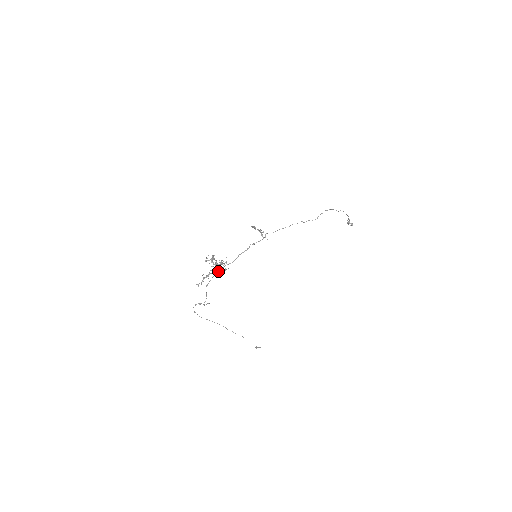
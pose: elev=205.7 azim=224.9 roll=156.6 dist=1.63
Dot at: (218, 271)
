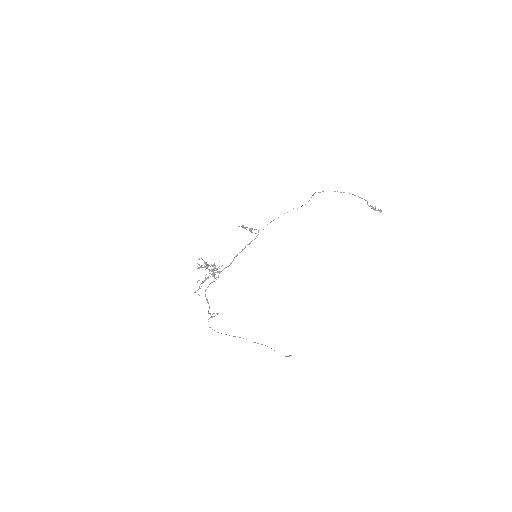
Dot at: (212, 274)
